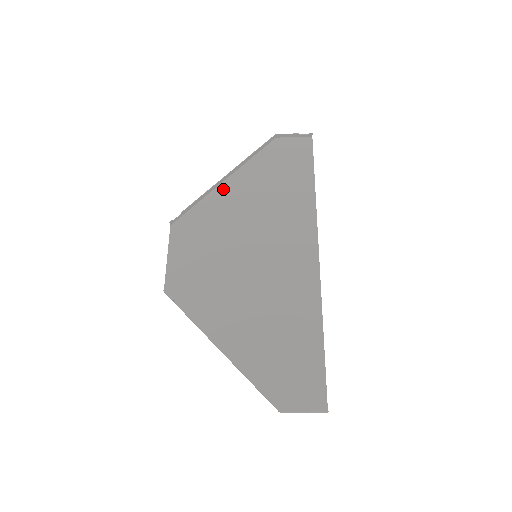
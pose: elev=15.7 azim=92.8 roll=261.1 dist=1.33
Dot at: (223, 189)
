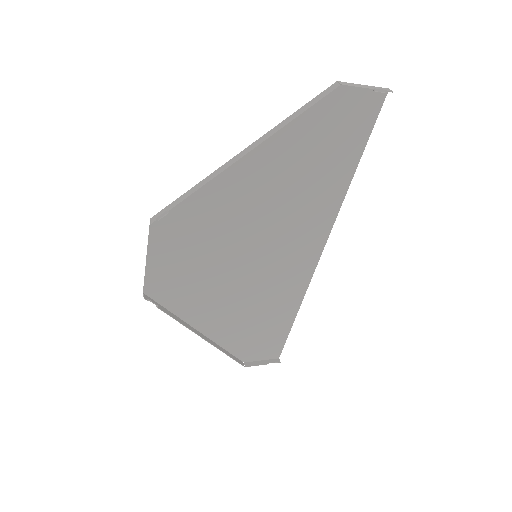
Dot at: (233, 170)
